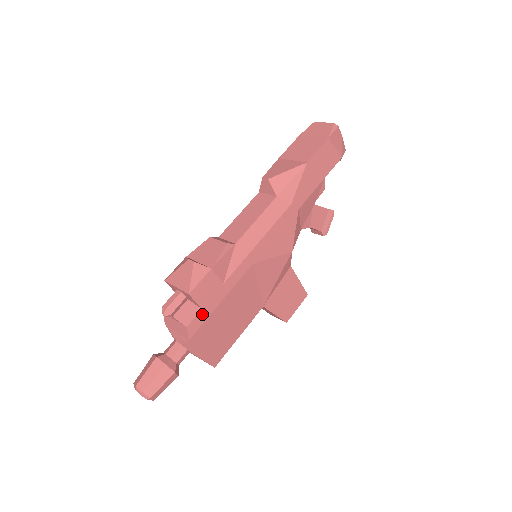
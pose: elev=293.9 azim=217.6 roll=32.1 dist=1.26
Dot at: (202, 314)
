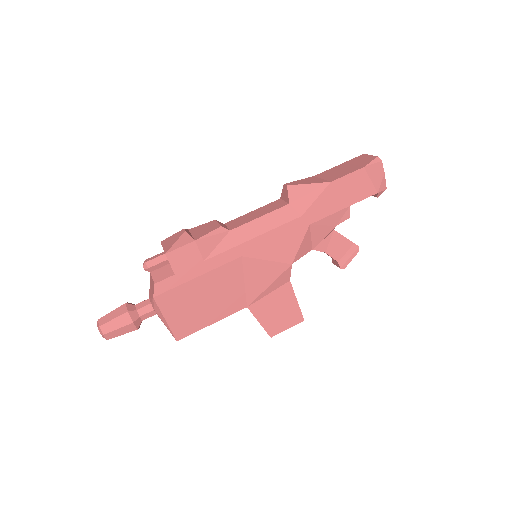
Dot at: (174, 279)
